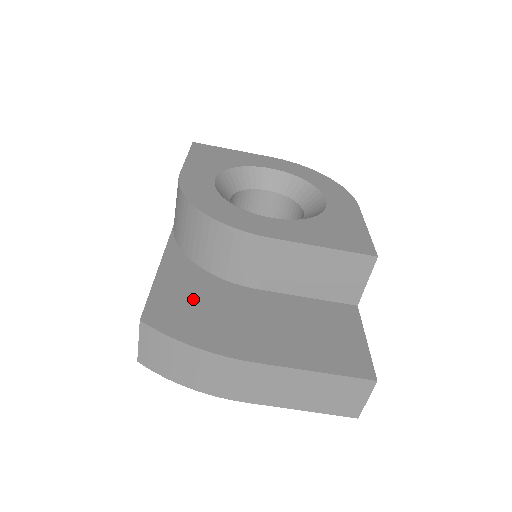
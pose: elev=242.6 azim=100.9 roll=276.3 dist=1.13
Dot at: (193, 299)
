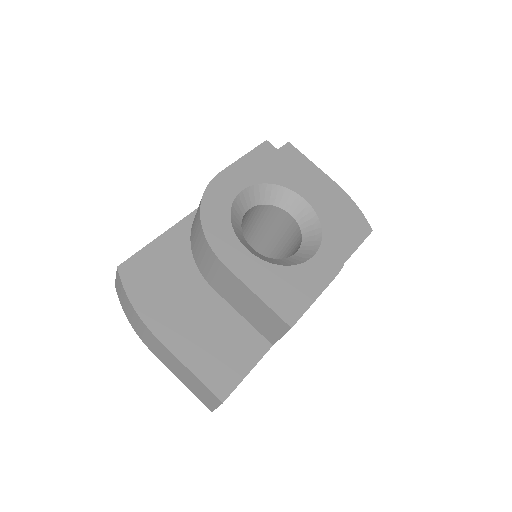
Dot at: (163, 271)
